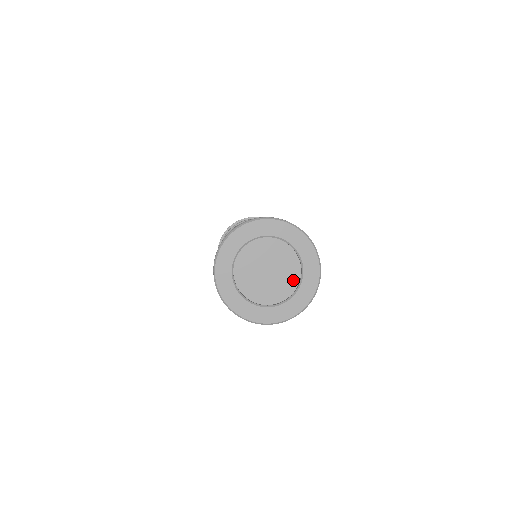
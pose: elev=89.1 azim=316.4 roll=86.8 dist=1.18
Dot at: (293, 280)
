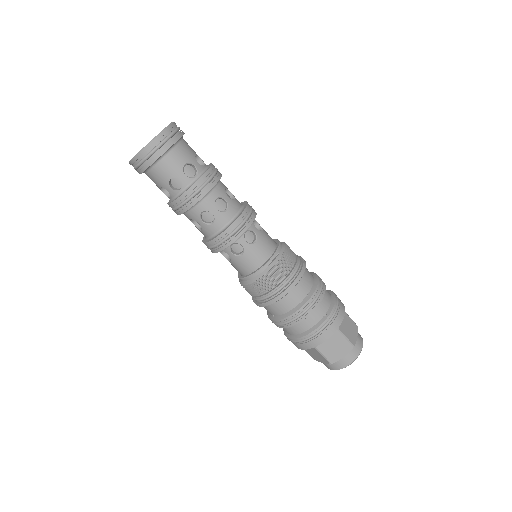
Dot at: occluded
